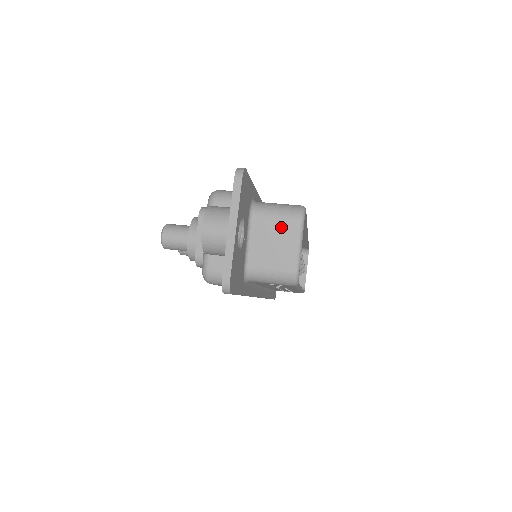
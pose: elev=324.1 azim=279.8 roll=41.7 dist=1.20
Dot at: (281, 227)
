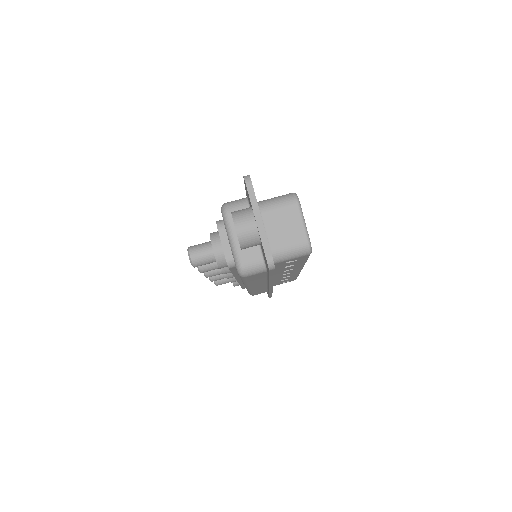
Dot at: (285, 213)
